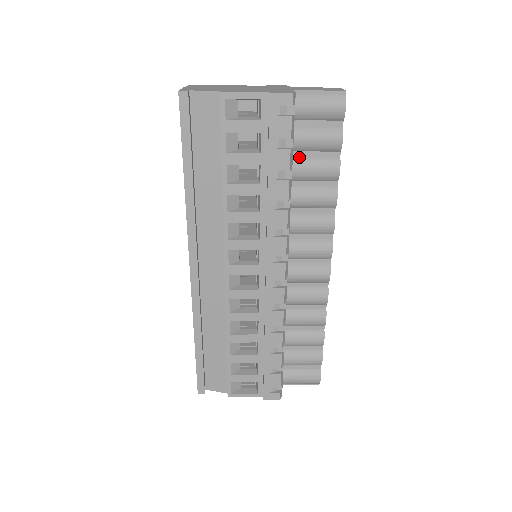
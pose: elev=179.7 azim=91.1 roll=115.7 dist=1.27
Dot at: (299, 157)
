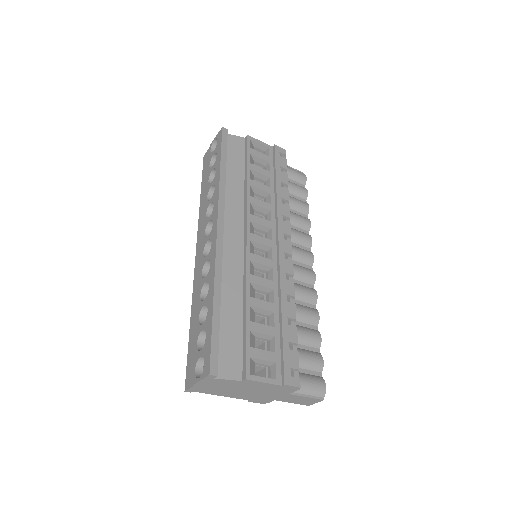
Dot at: occluded
